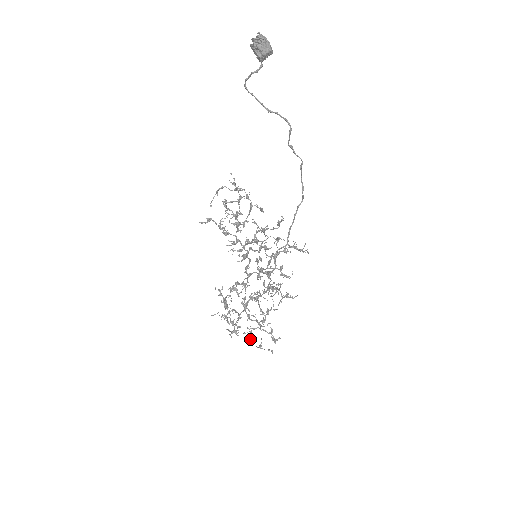
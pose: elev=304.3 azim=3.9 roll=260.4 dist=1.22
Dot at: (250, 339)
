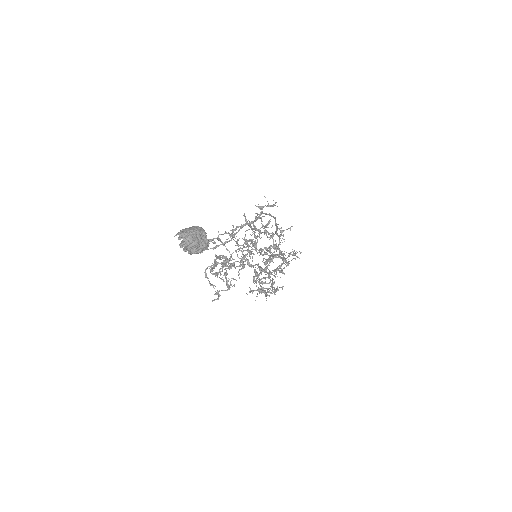
Dot at: (281, 271)
